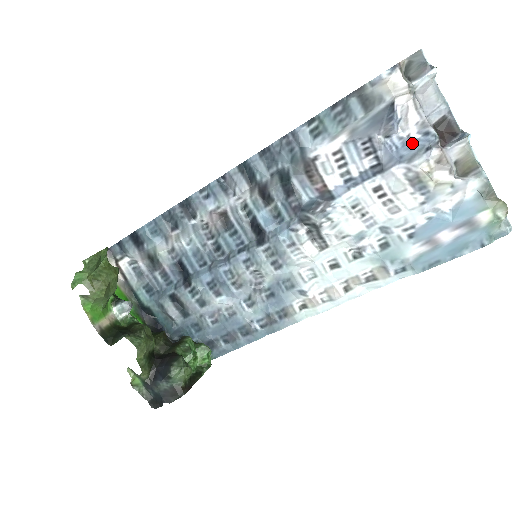
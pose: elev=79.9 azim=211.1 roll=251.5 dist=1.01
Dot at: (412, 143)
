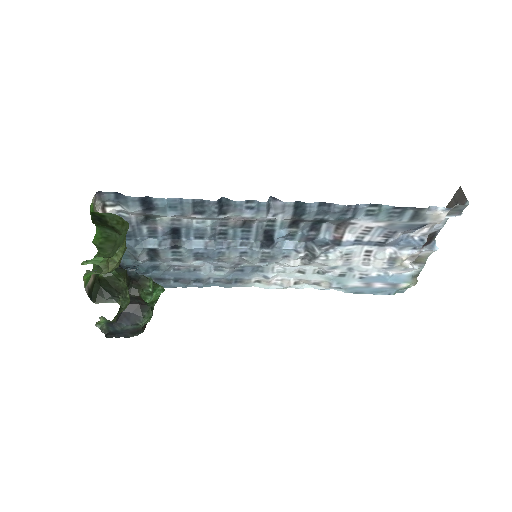
Dot at: (411, 241)
